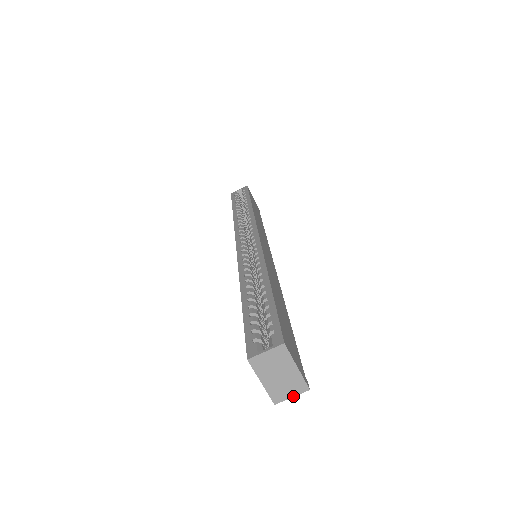
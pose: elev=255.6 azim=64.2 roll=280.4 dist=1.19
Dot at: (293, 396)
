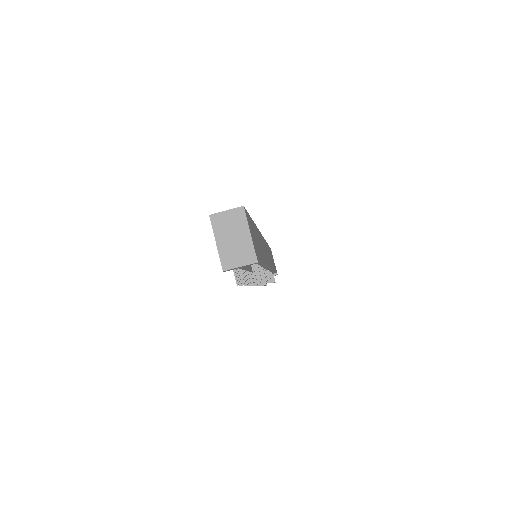
Dot at: (241, 266)
